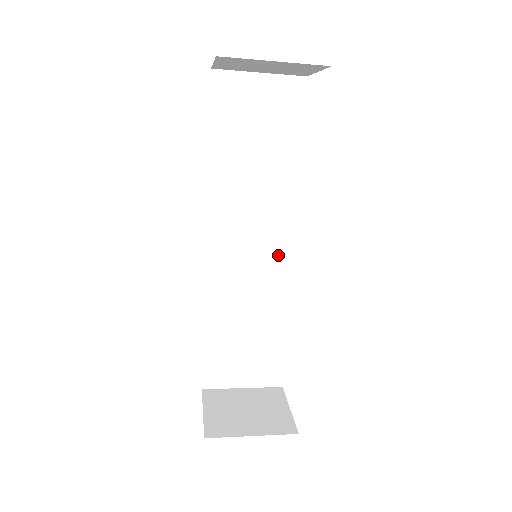
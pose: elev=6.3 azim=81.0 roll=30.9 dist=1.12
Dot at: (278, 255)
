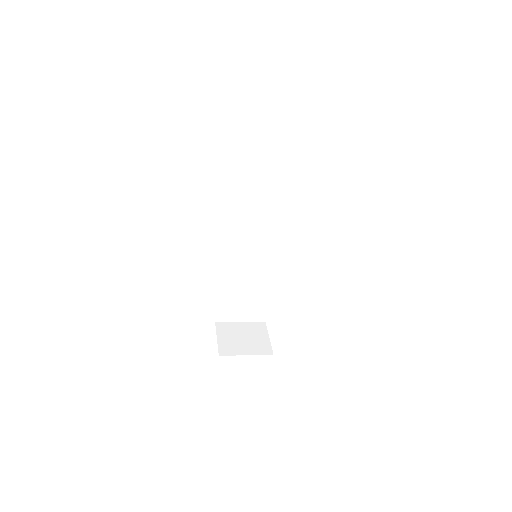
Dot at: (269, 248)
